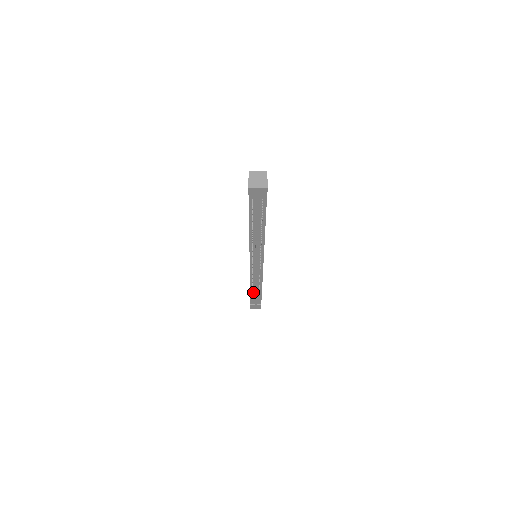
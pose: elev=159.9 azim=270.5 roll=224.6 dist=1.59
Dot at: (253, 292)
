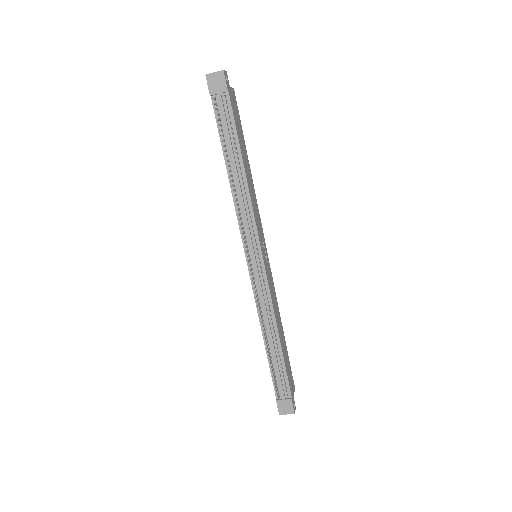
Dot at: (271, 354)
